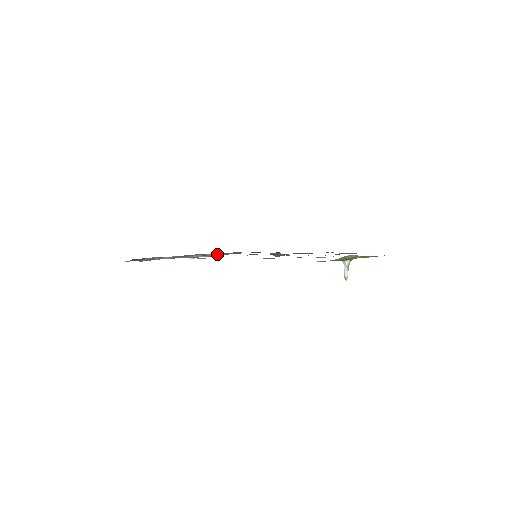
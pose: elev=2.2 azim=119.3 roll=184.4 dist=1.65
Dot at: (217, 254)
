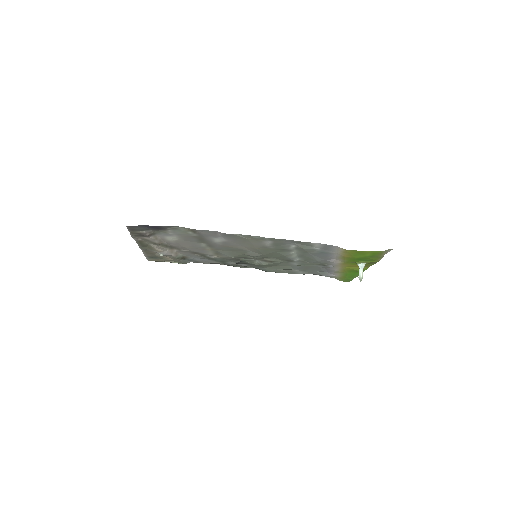
Dot at: (182, 258)
